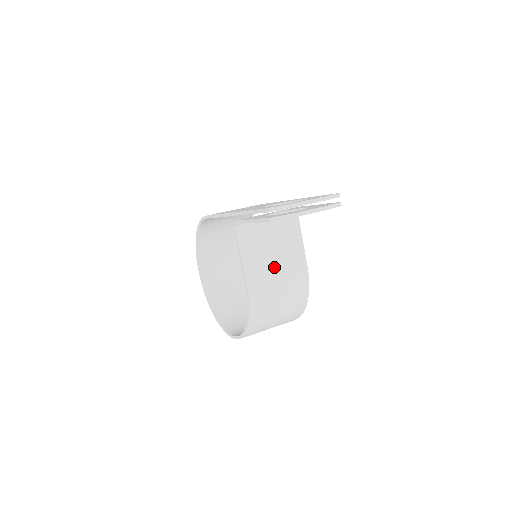
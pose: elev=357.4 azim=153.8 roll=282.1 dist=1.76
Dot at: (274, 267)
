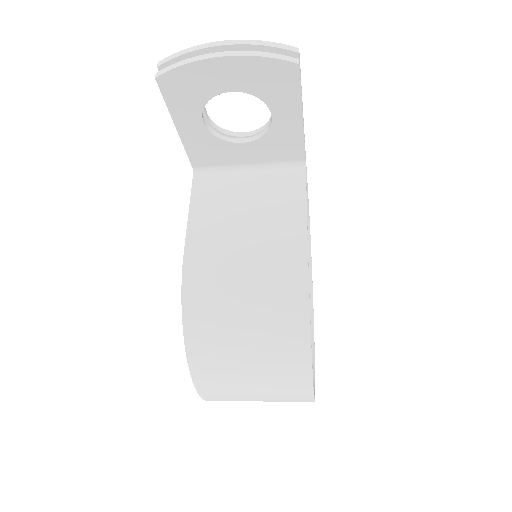
Dot at: (241, 236)
